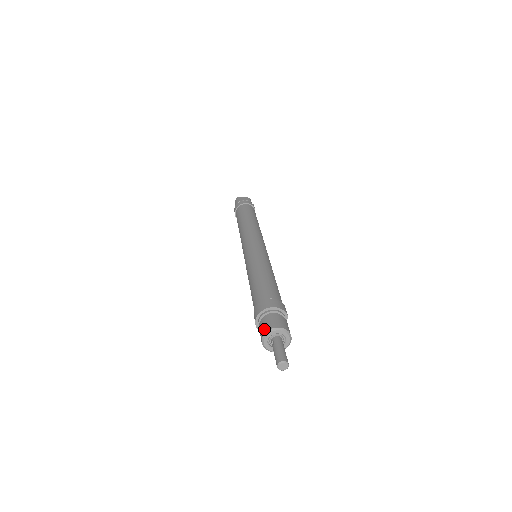
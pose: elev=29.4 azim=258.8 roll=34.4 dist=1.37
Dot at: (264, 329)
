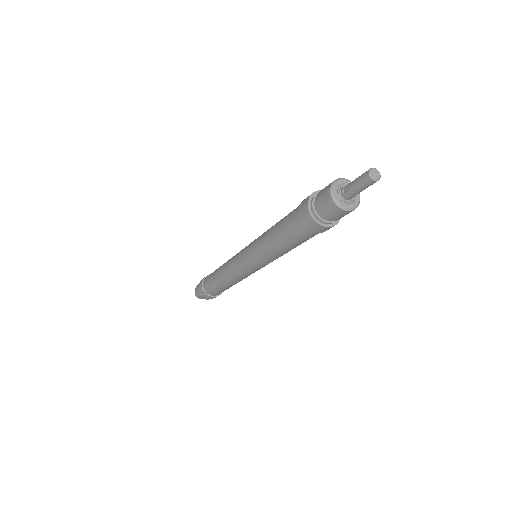
Dot at: (328, 185)
